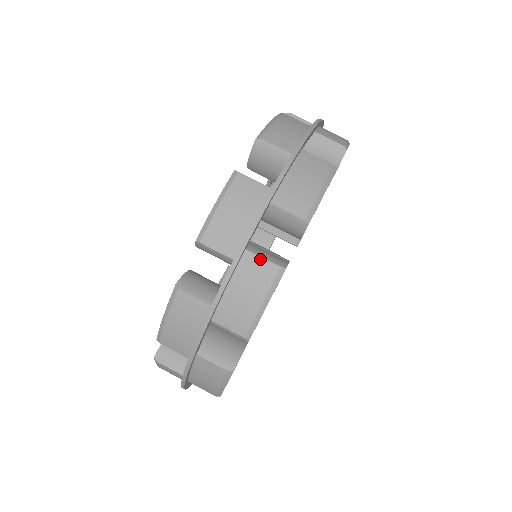
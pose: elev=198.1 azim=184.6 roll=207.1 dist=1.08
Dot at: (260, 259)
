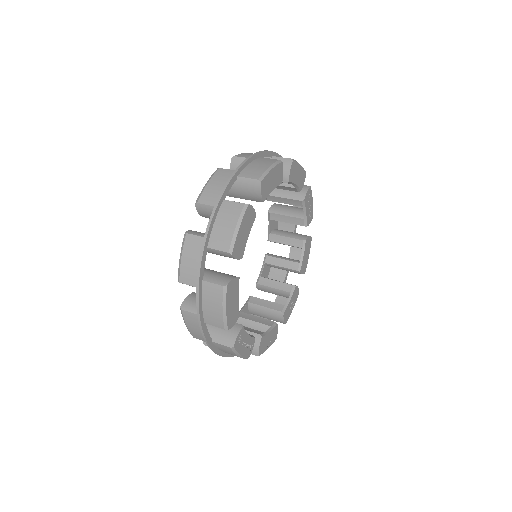
Dot at: (232, 202)
